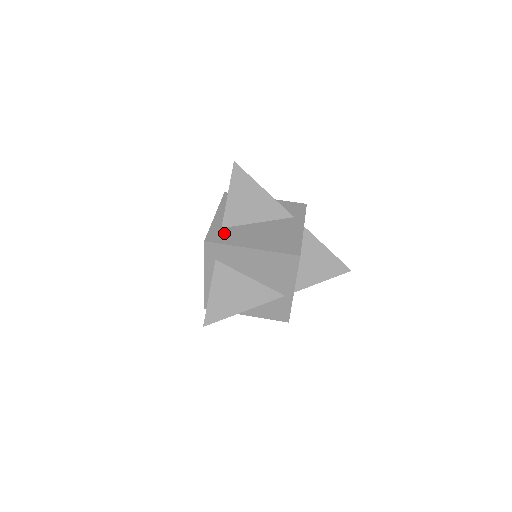
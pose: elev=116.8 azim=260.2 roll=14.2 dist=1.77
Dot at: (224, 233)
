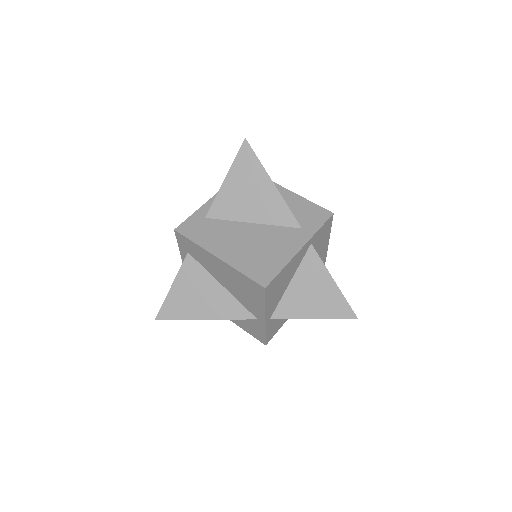
Dot at: (203, 226)
